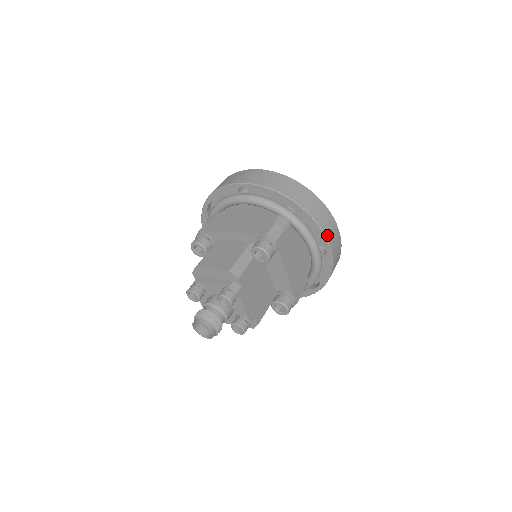
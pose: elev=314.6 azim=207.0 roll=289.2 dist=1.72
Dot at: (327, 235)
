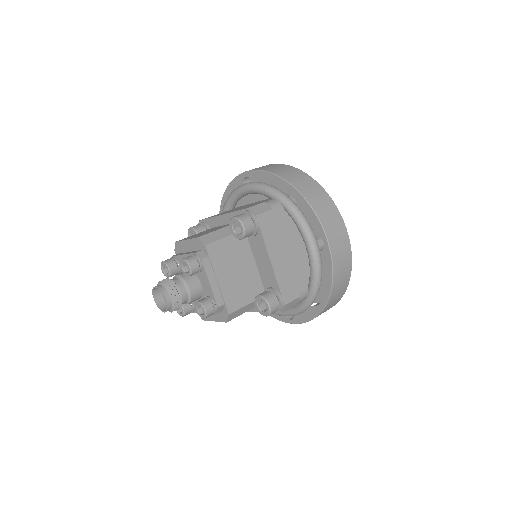
Dot at: (324, 223)
